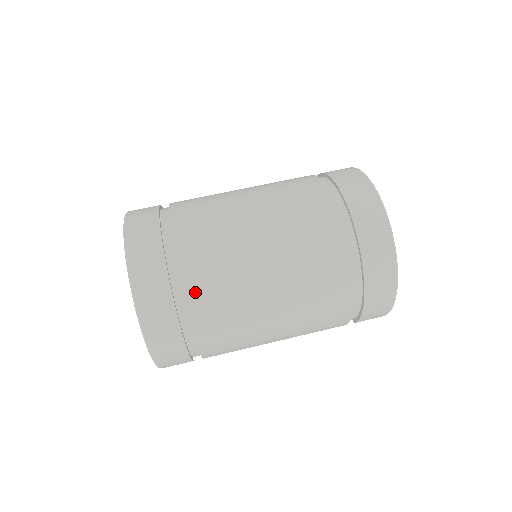
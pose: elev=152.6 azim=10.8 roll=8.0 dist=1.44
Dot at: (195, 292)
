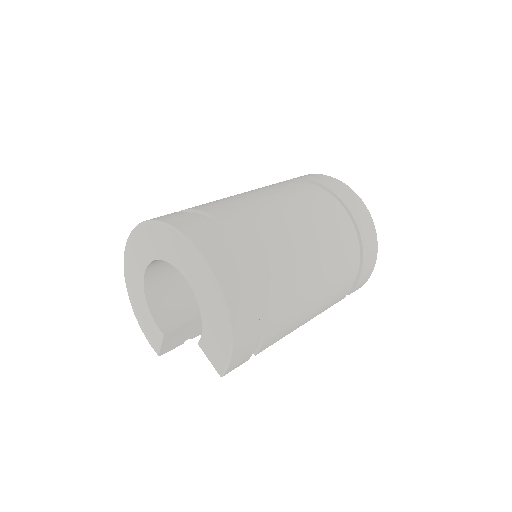
Dot at: (260, 258)
